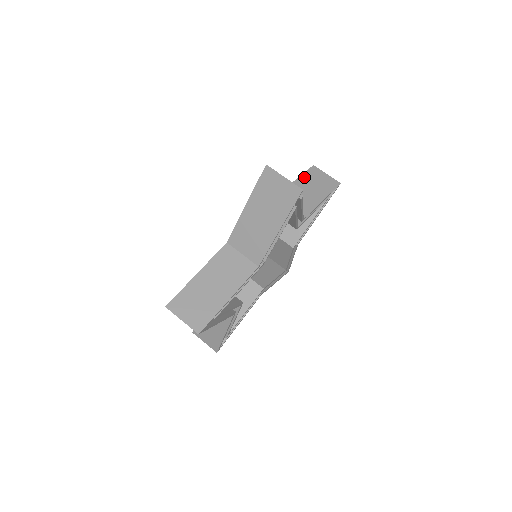
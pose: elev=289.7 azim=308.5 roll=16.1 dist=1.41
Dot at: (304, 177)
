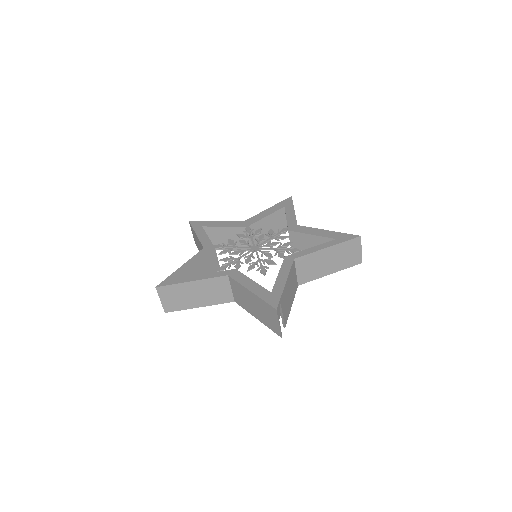
Dot at: (340, 246)
